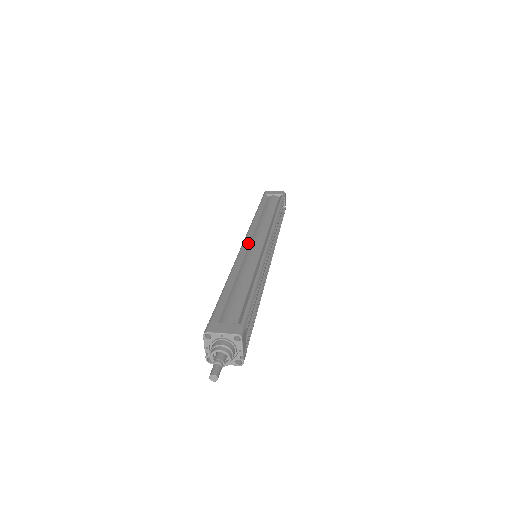
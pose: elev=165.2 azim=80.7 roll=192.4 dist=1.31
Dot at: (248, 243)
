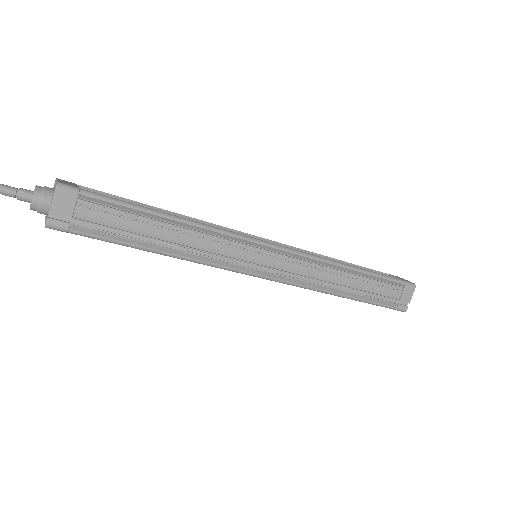
Dot at: occluded
